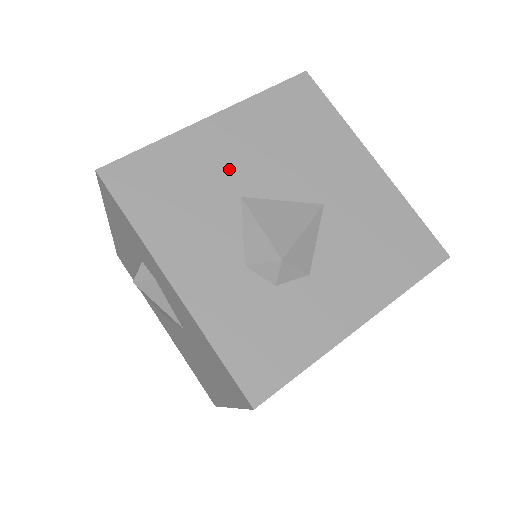
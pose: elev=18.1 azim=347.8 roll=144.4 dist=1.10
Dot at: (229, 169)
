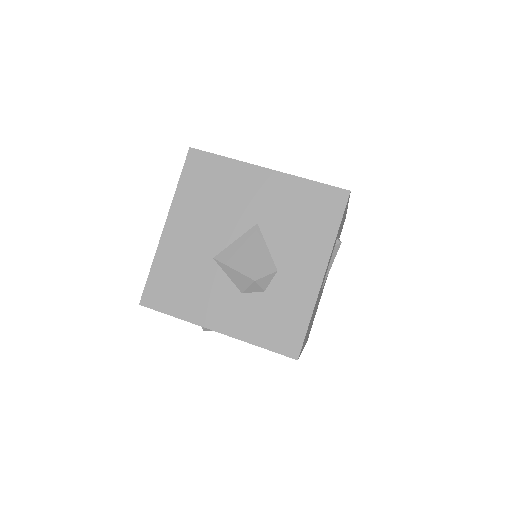
Dot at: (196, 248)
